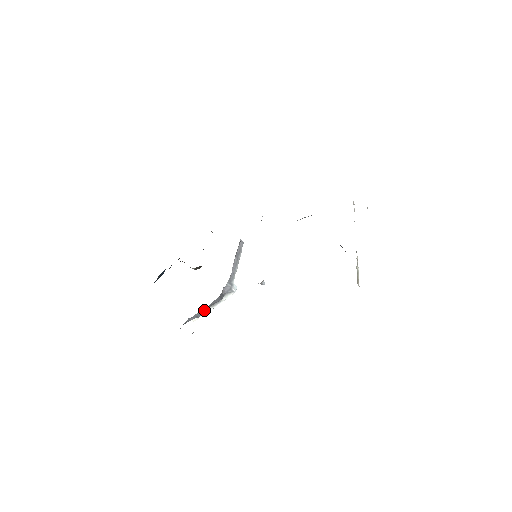
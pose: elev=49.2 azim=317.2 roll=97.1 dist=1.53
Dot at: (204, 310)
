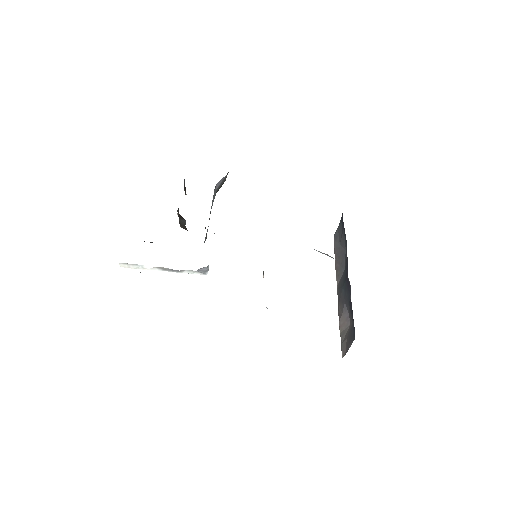
Dot at: occluded
